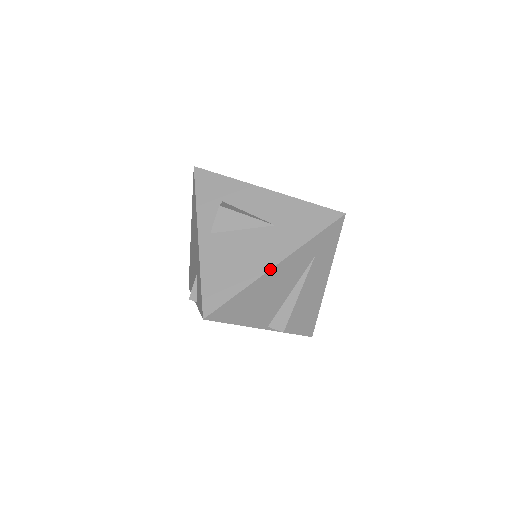
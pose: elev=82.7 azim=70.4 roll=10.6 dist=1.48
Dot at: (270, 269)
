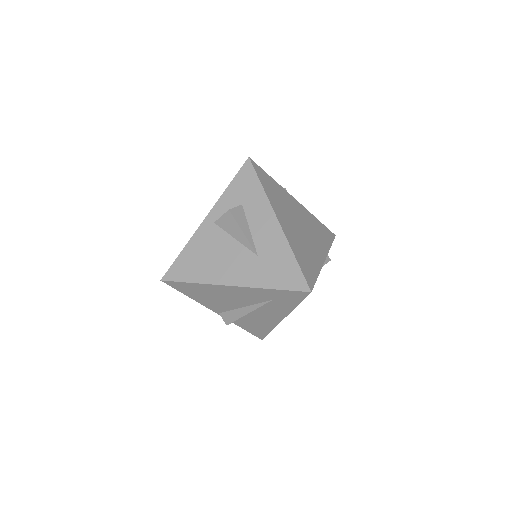
Dot at: (226, 285)
